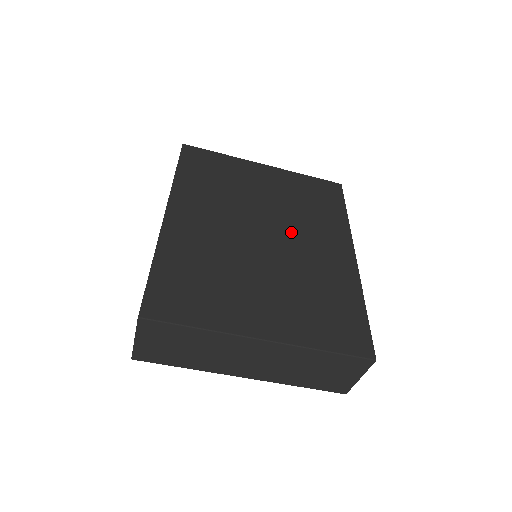
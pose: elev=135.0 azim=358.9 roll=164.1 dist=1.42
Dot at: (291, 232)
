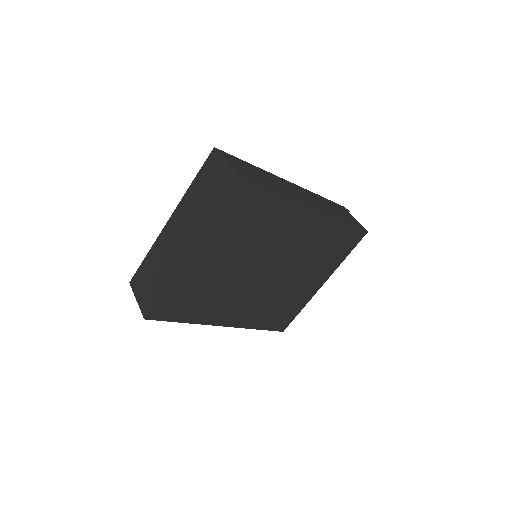
Dot at: occluded
